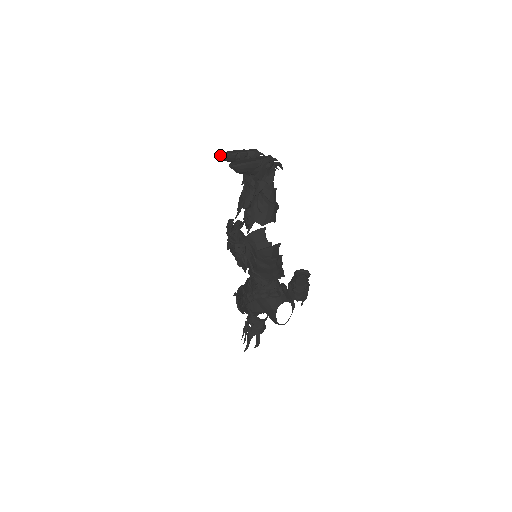
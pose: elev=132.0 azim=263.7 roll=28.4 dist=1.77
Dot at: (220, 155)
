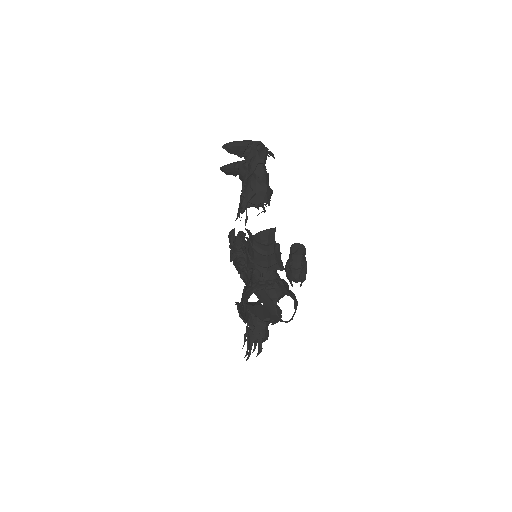
Dot at: (221, 167)
